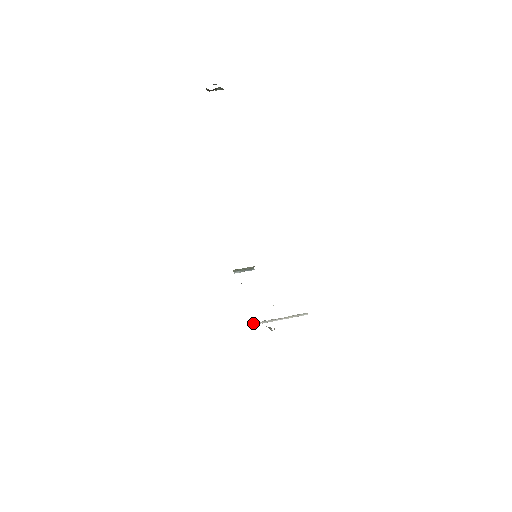
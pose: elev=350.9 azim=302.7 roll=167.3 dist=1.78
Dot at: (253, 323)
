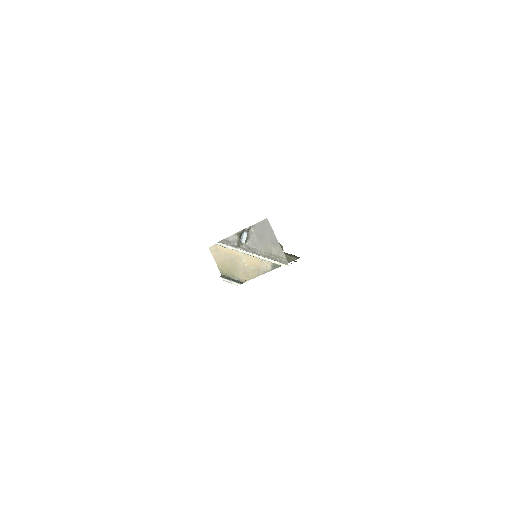
Dot at: (224, 242)
